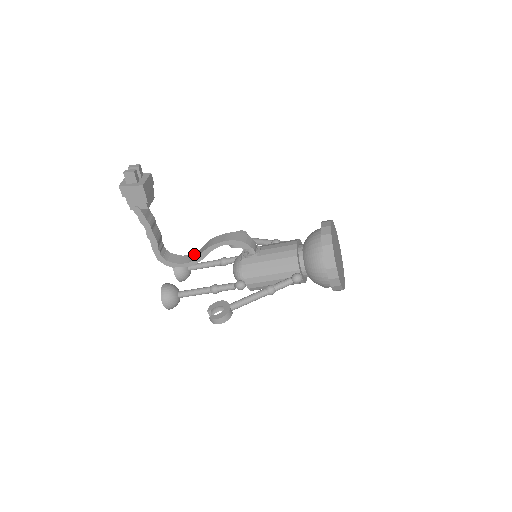
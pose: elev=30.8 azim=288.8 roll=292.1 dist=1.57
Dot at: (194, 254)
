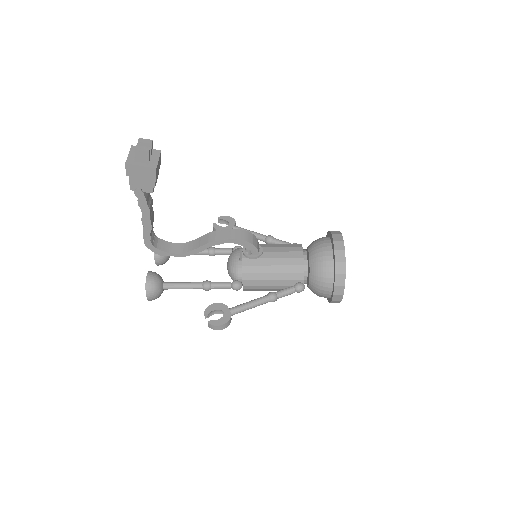
Dot at: (187, 243)
